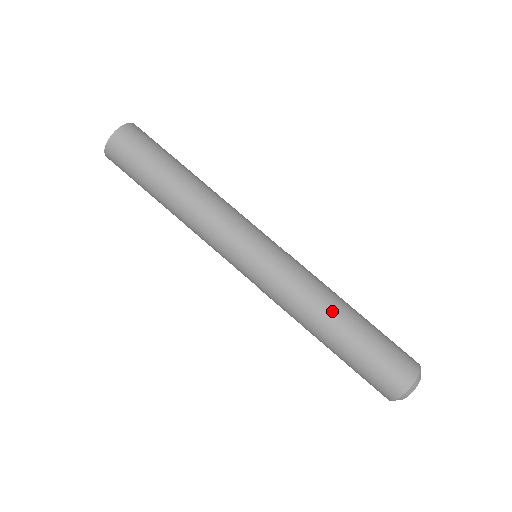
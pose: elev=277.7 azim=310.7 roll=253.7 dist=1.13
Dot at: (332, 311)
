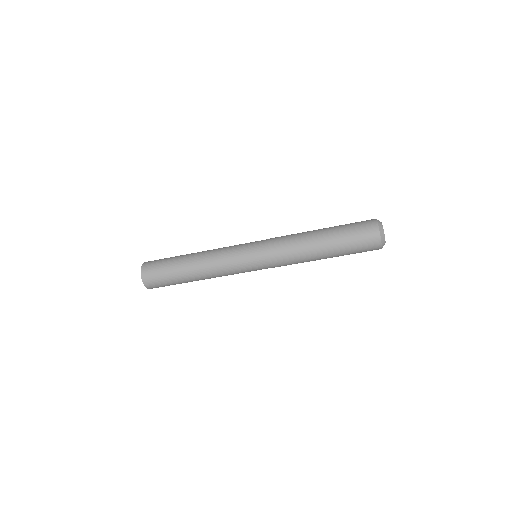
Dot at: (311, 243)
